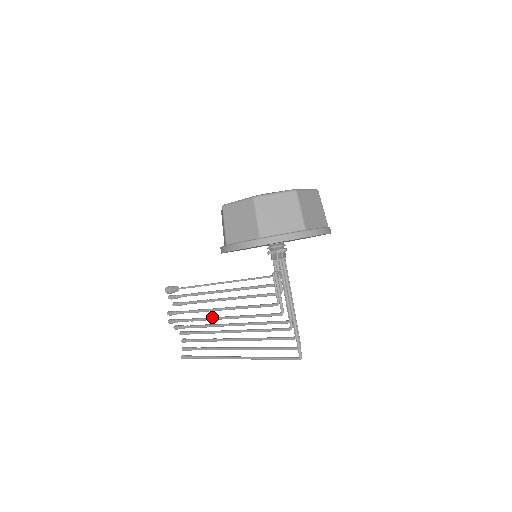
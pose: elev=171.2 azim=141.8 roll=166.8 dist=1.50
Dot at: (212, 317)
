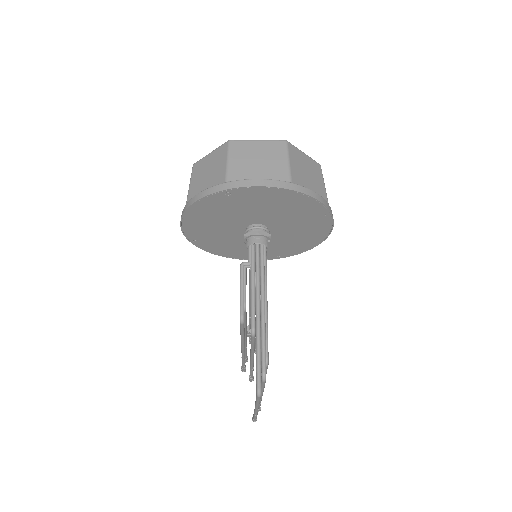
Dot at: occluded
